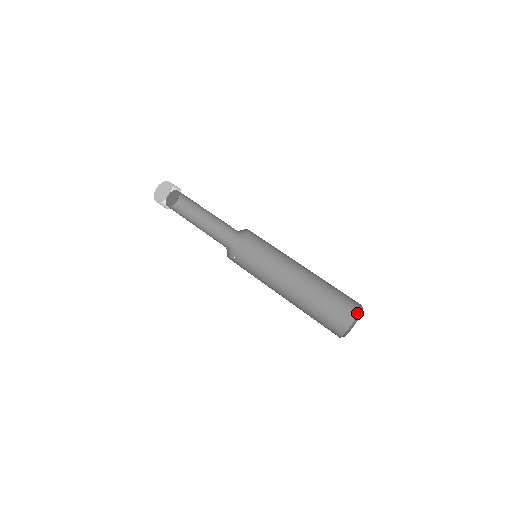
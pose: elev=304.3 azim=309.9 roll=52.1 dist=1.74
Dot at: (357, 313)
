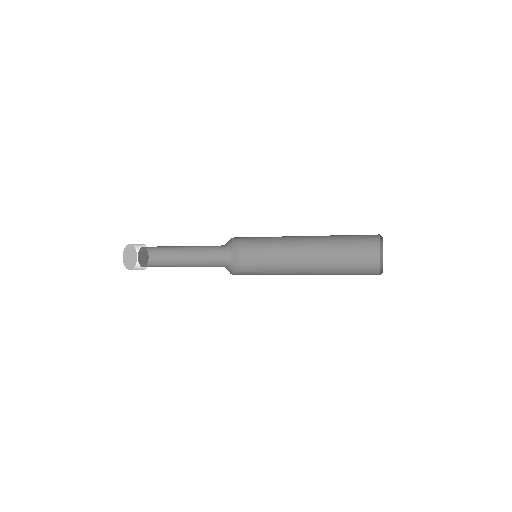
Dot at: (378, 274)
